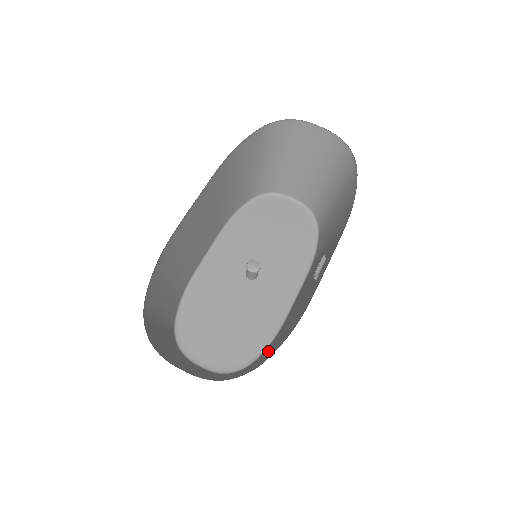
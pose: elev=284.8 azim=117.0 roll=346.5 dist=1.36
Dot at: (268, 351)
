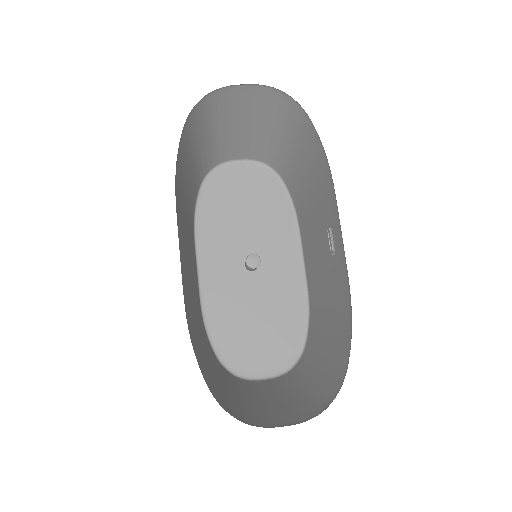
Dot at: (322, 337)
